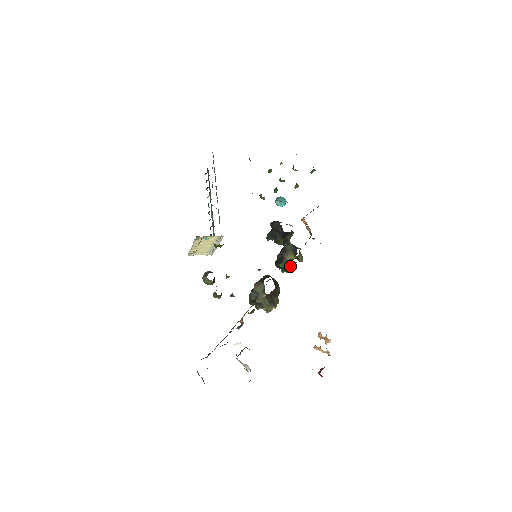
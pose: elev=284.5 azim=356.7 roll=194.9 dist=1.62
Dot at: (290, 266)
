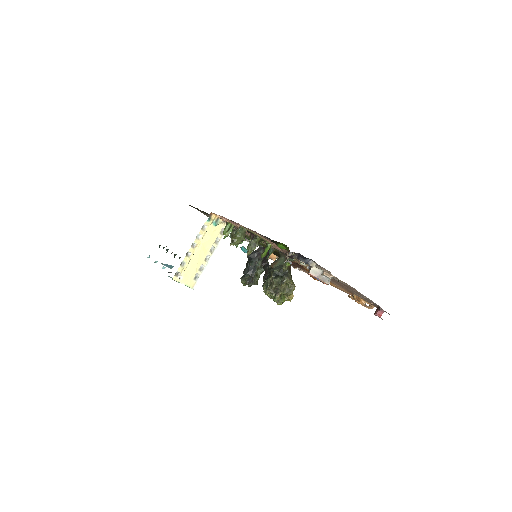
Dot at: occluded
